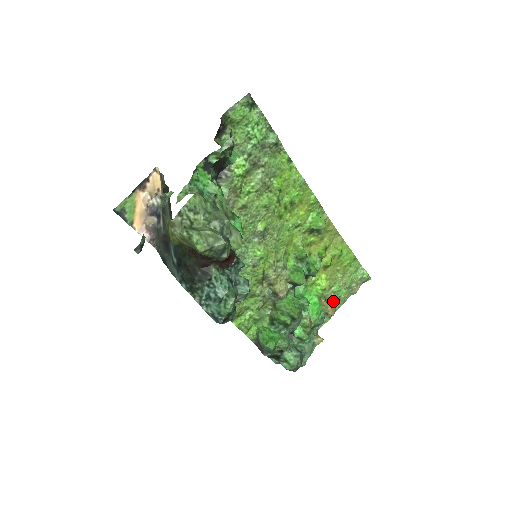
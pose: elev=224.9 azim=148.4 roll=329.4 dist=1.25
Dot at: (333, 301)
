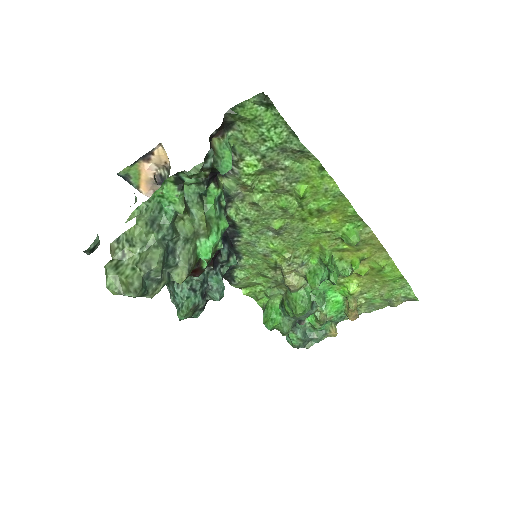
Dot at: (364, 304)
